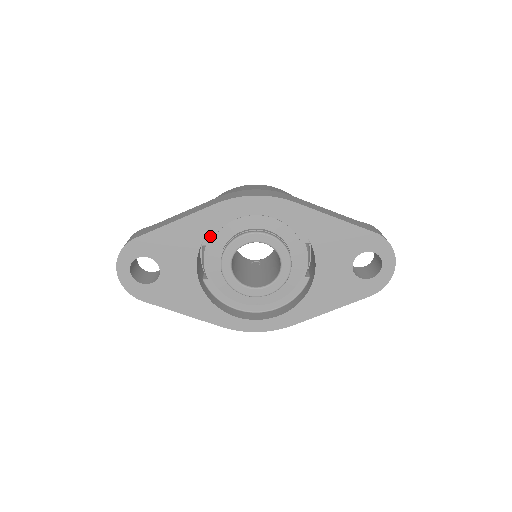
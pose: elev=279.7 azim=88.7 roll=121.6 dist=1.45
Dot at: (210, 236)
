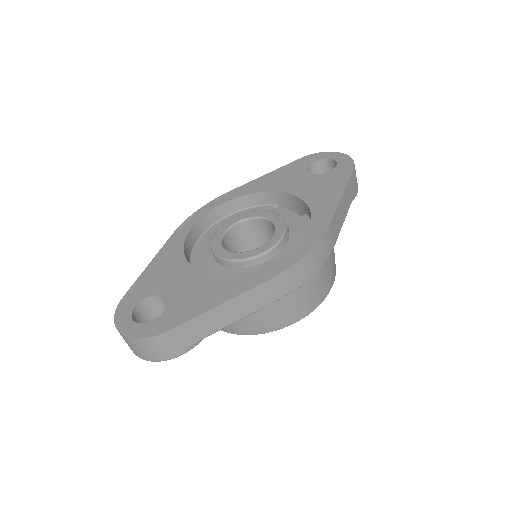
Dot at: (195, 263)
